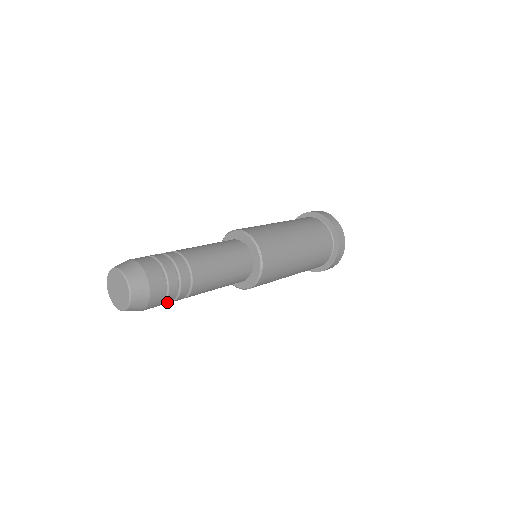
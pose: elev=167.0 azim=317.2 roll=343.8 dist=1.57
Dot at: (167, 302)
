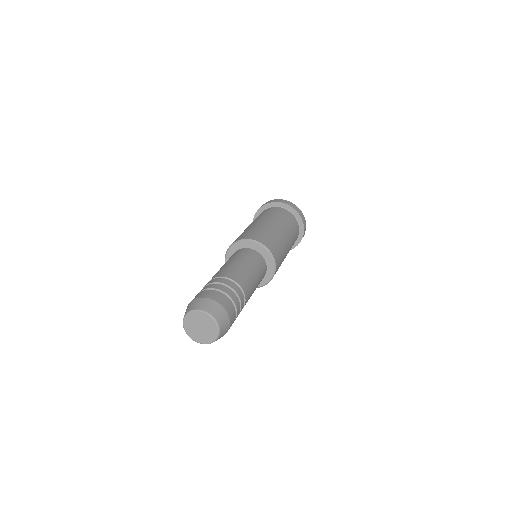
Dot at: occluded
